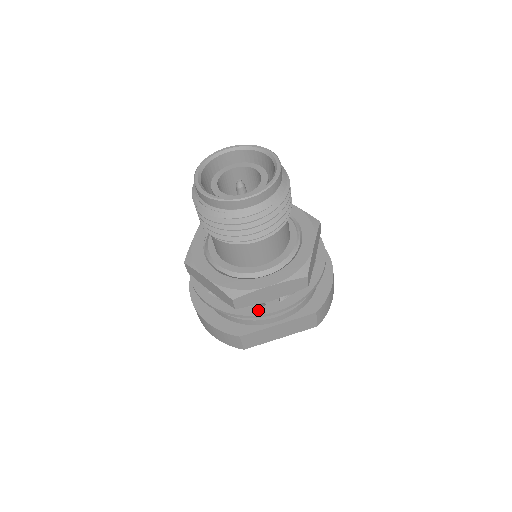
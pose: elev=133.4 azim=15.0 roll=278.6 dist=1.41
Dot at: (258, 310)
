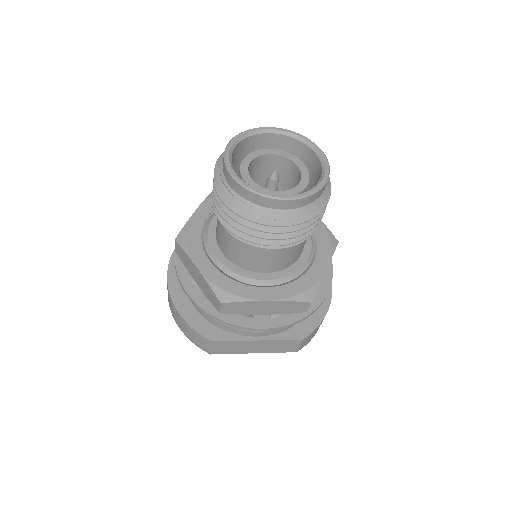
Dot at: (244, 321)
